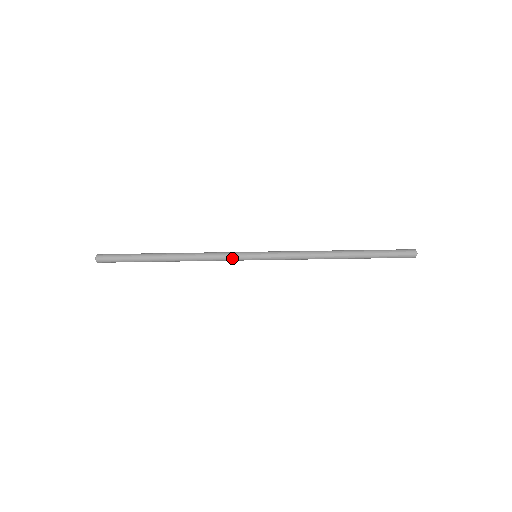
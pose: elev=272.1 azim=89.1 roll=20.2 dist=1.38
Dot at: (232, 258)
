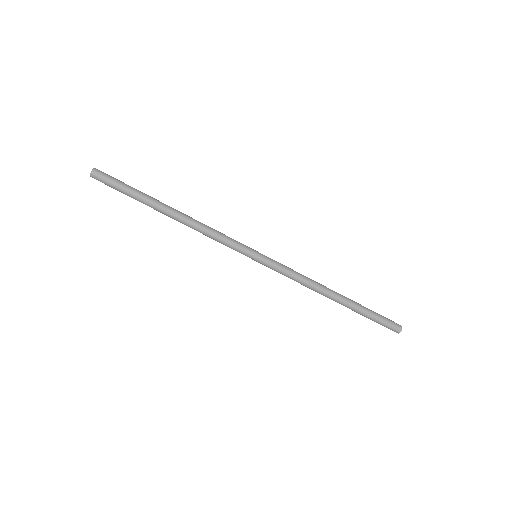
Dot at: (231, 248)
